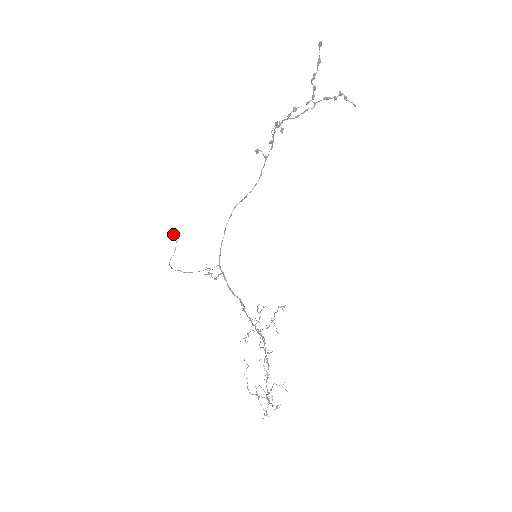
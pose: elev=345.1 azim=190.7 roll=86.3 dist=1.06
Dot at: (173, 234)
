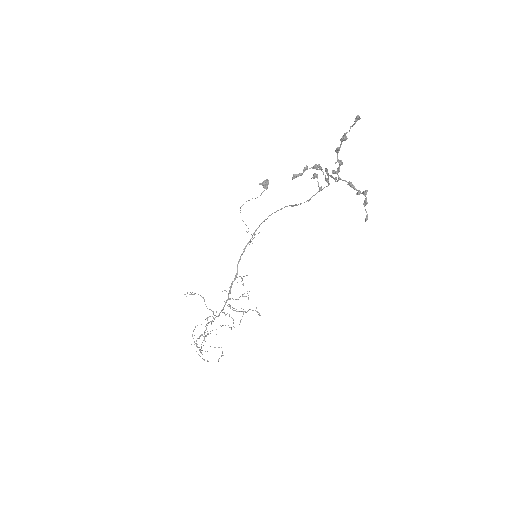
Dot at: (264, 182)
